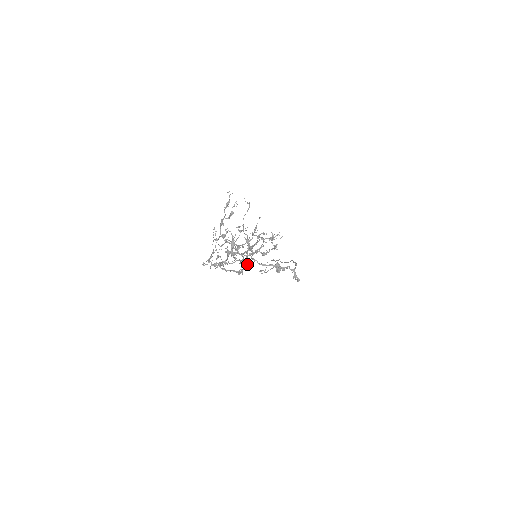
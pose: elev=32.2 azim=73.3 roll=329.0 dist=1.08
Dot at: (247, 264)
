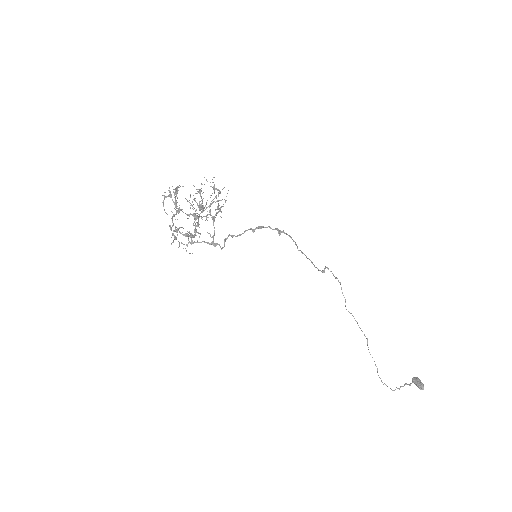
Dot at: (224, 240)
